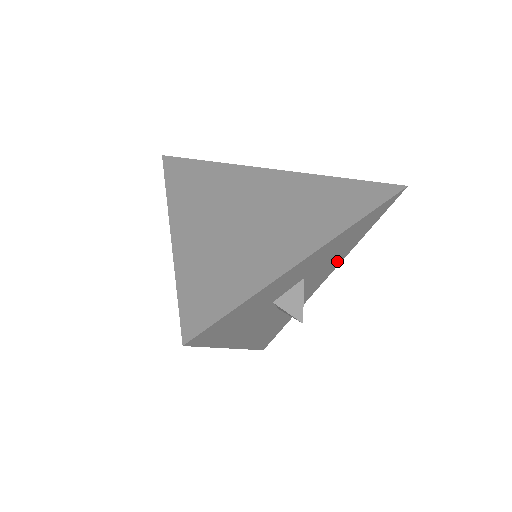
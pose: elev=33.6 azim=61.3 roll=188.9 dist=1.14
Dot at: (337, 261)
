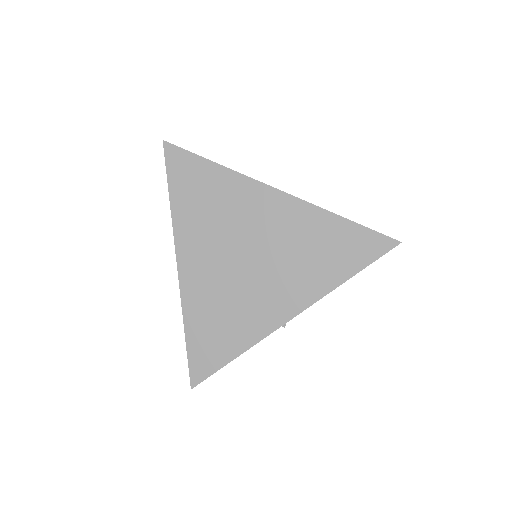
Dot at: occluded
